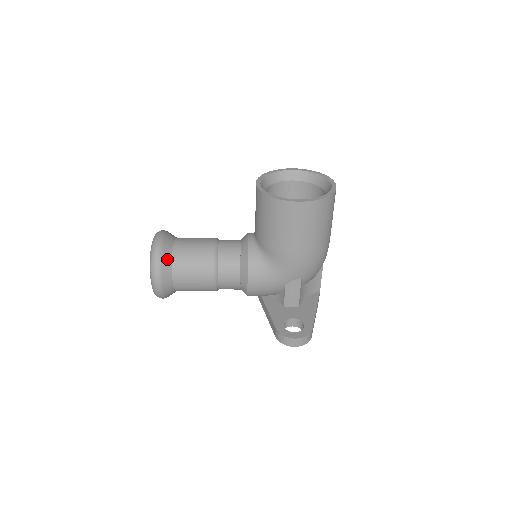
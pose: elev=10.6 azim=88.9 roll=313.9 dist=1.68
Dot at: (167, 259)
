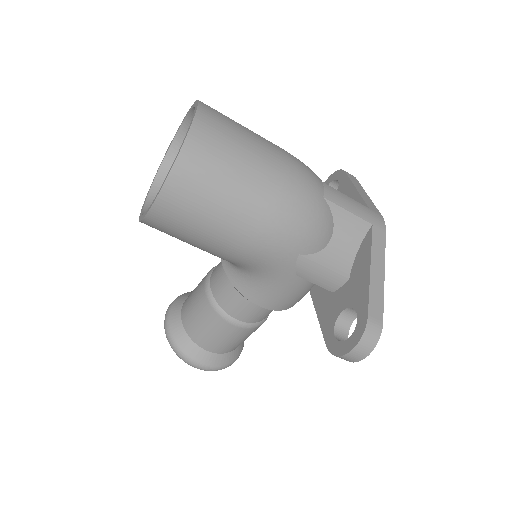
Dot at: (182, 338)
